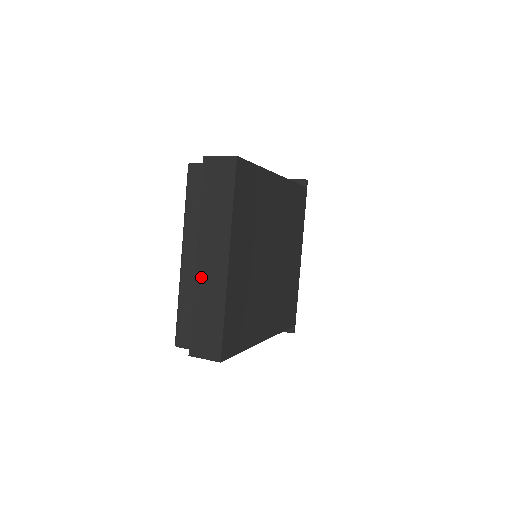
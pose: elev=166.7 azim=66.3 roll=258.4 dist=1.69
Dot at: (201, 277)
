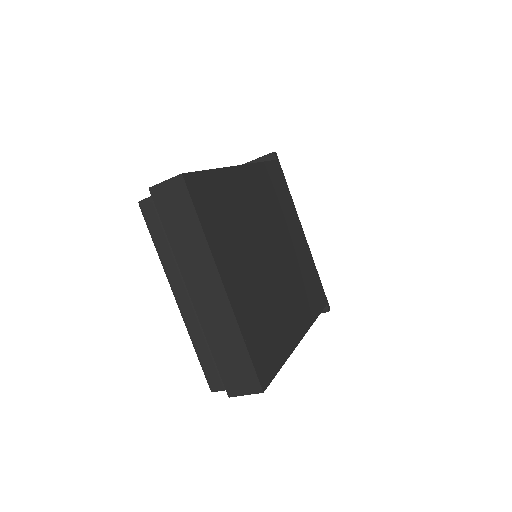
Dot at: (204, 314)
